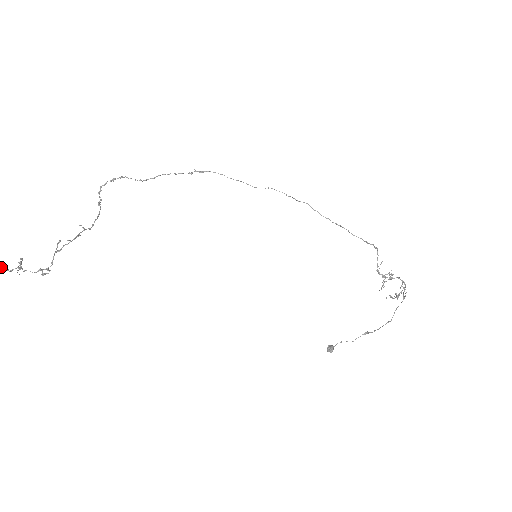
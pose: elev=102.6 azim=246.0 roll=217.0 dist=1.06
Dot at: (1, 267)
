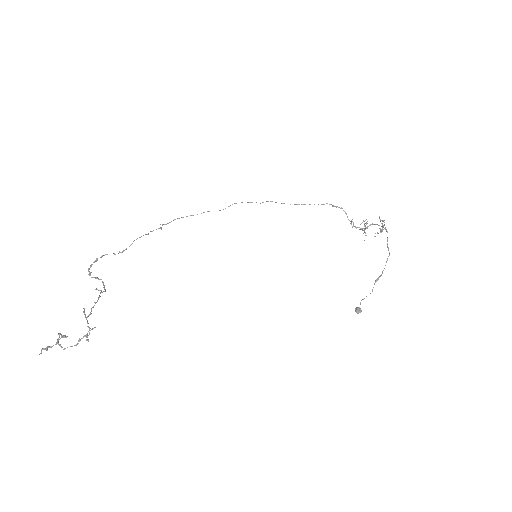
Dot at: (43, 349)
